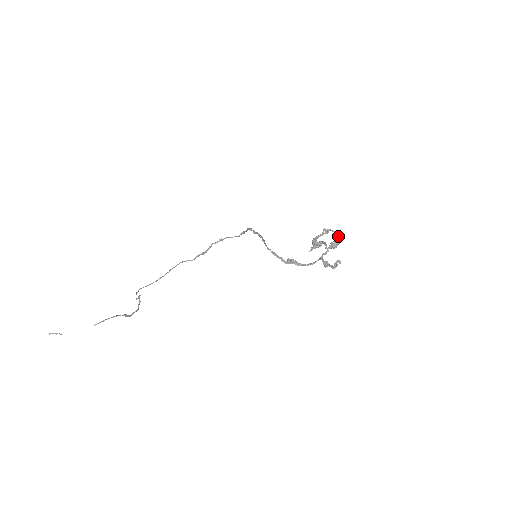
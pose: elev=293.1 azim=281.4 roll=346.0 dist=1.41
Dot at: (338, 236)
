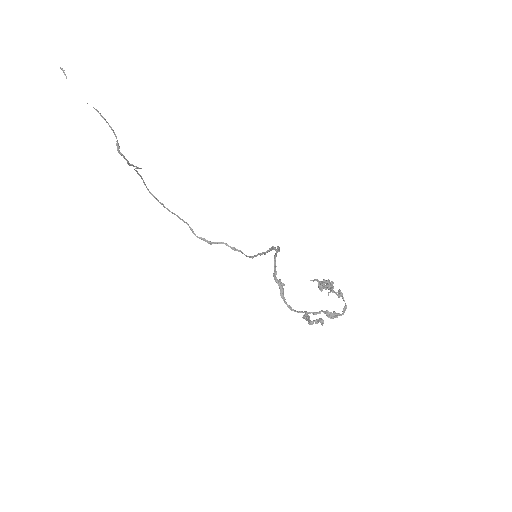
Dot at: (344, 310)
